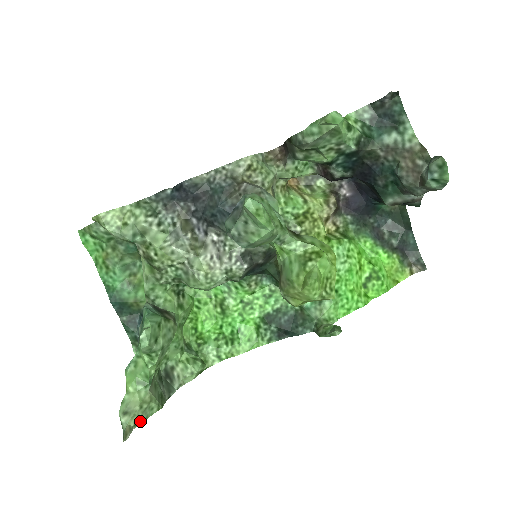
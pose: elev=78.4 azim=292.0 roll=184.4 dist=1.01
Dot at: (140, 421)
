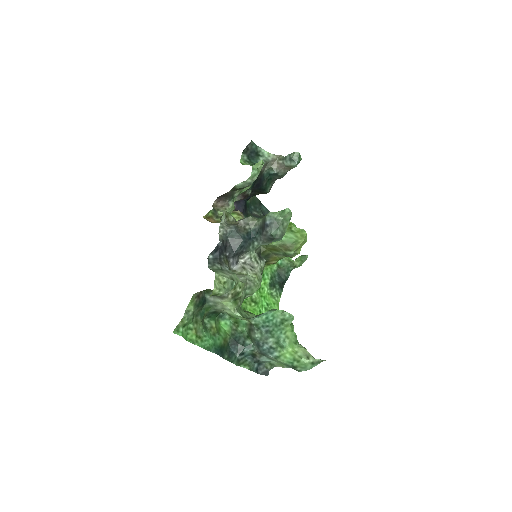
Dot at: occluded
